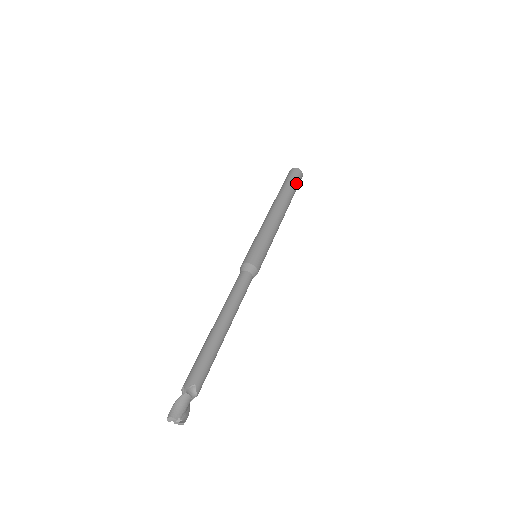
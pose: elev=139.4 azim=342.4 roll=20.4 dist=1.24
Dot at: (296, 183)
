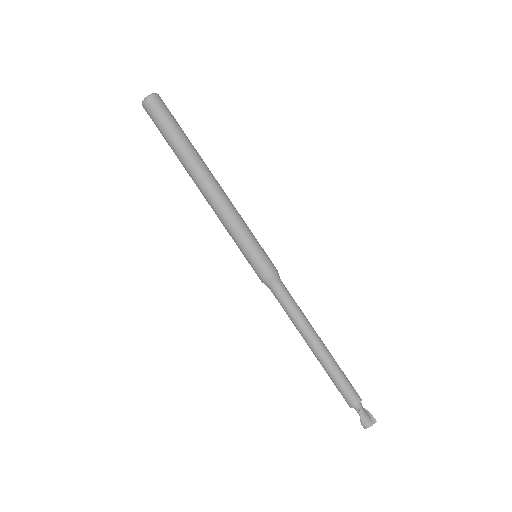
Dot at: (175, 122)
